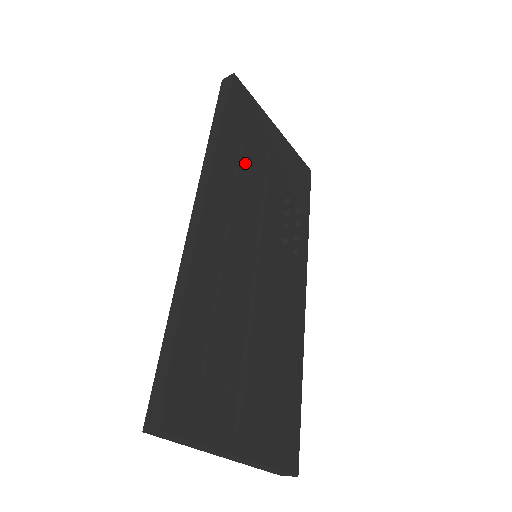
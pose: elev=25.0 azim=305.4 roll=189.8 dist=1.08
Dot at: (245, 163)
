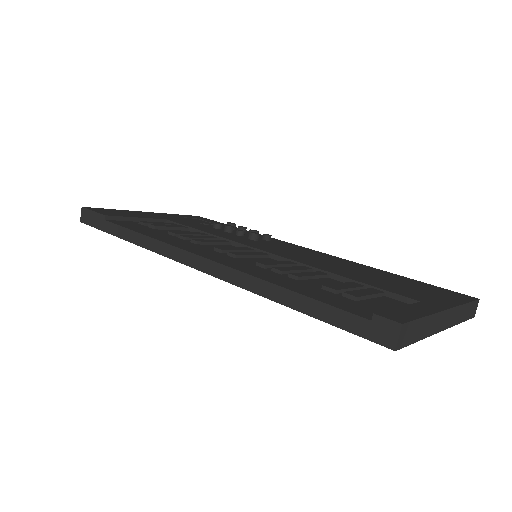
Dot at: (167, 231)
